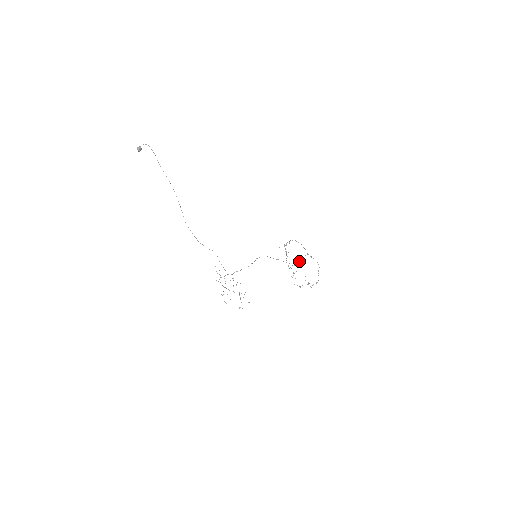
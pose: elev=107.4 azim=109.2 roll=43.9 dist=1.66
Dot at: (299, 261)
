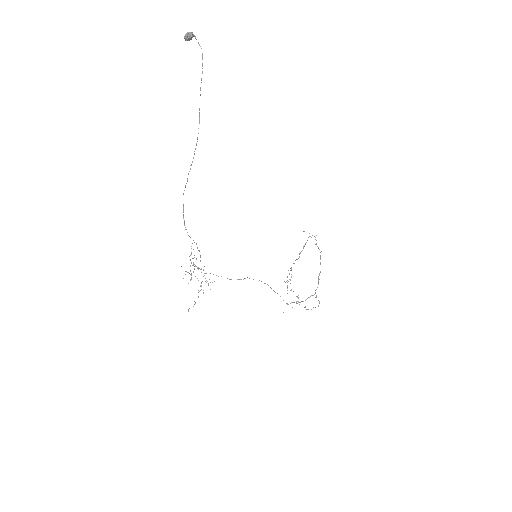
Dot at: (297, 301)
